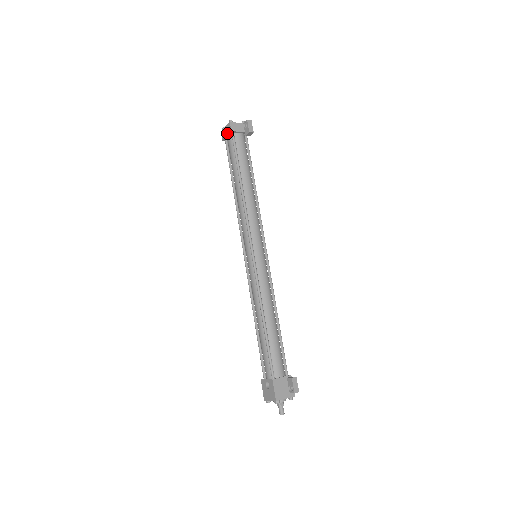
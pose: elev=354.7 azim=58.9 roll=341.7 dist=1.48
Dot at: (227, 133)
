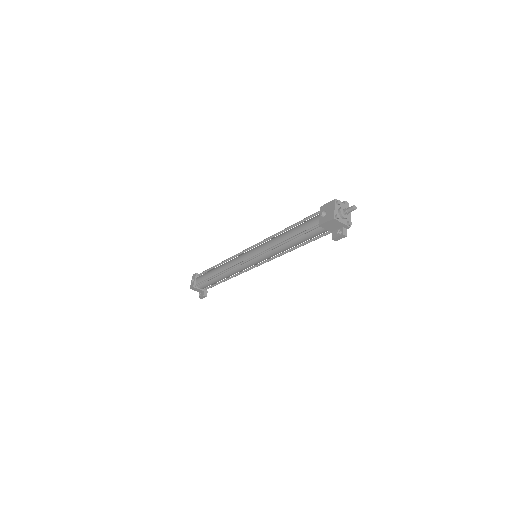
Dot at: (194, 279)
